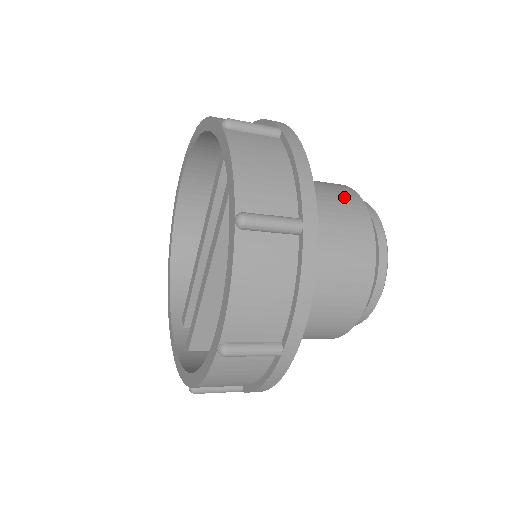
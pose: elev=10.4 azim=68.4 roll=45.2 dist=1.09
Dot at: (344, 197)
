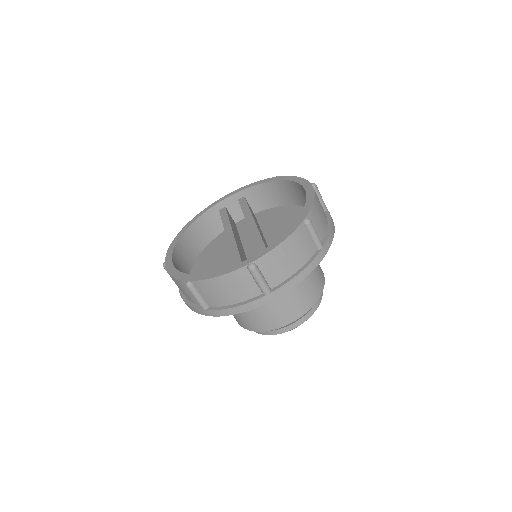
Dot at: occluded
